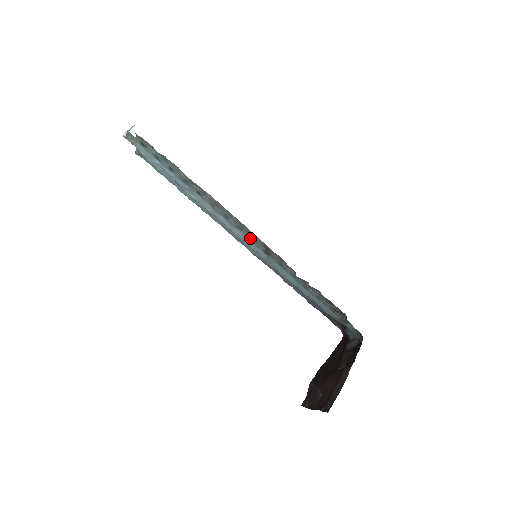
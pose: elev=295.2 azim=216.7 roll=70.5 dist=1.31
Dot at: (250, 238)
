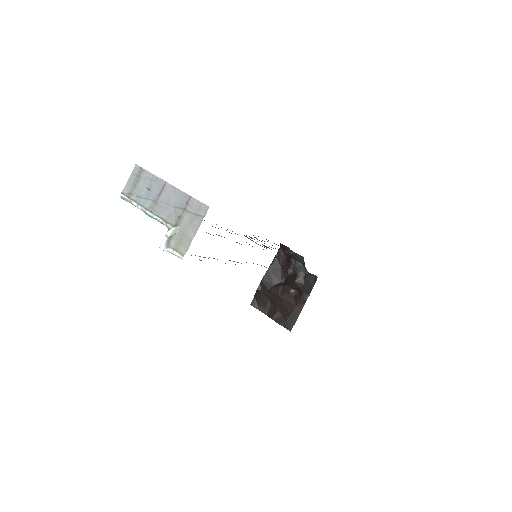
Dot at: occluded
